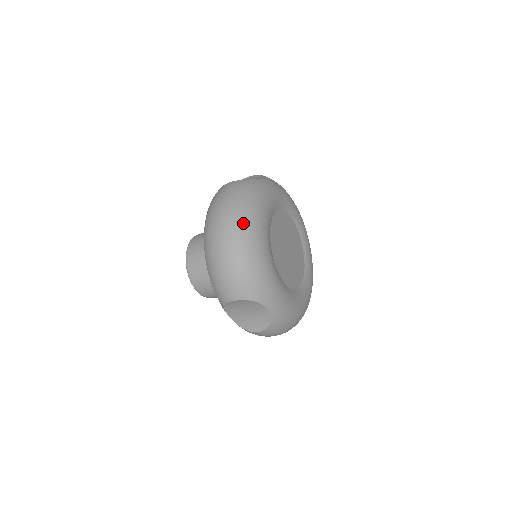
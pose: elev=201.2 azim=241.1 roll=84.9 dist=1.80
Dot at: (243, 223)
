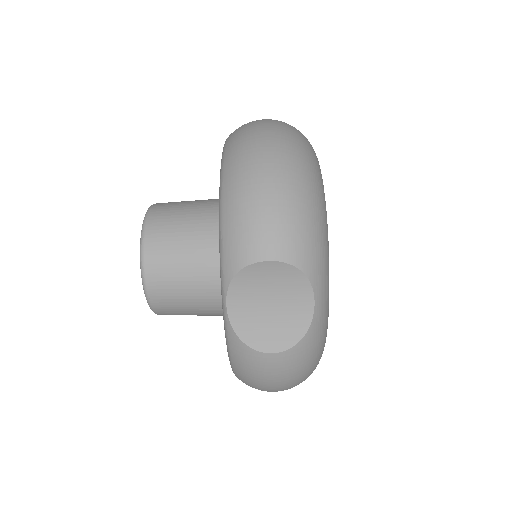
Dot at: (304, 148)
